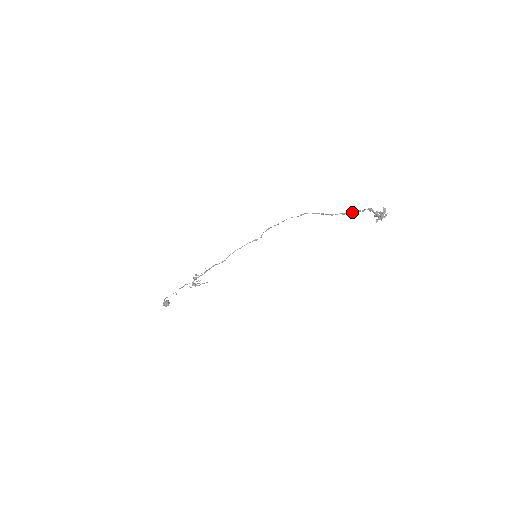
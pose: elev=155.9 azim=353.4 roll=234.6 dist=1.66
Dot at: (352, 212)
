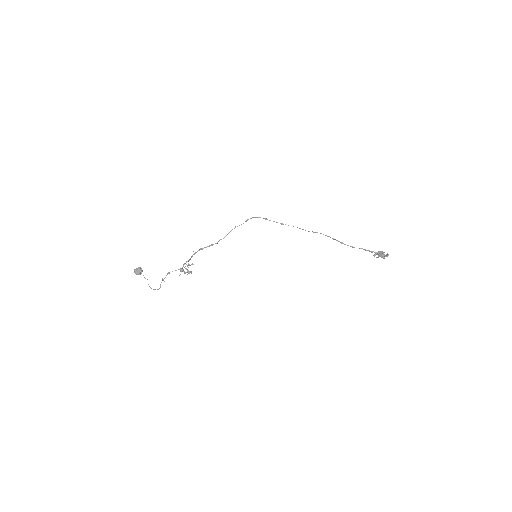
Dot at: occluded
